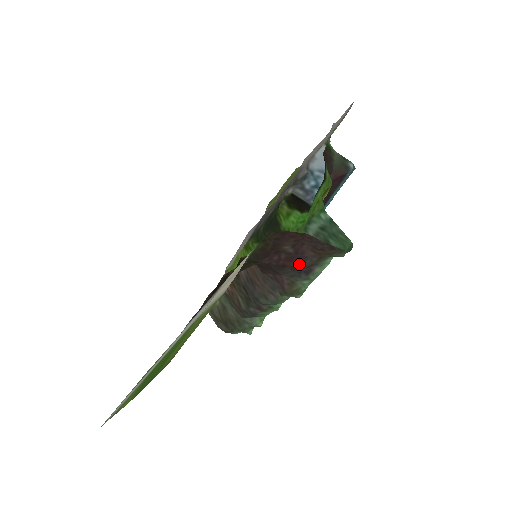
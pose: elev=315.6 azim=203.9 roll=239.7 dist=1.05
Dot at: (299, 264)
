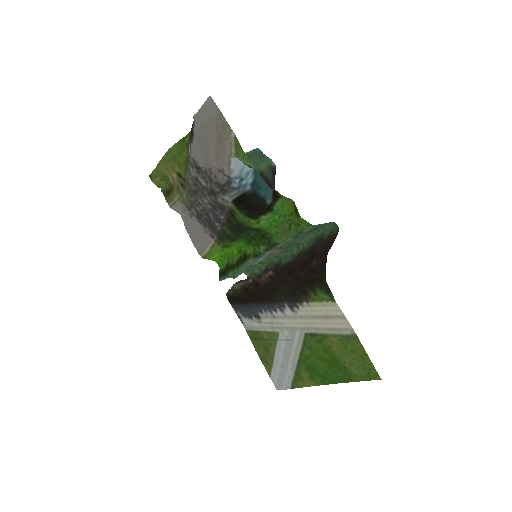
Dot at: (312, 254)
